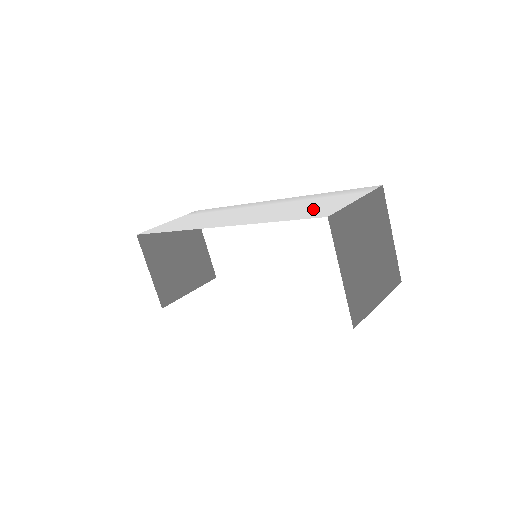
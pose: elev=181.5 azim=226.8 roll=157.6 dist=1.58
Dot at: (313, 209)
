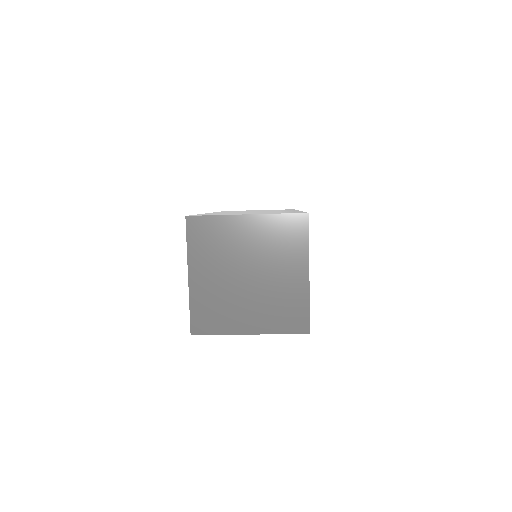
Dot at: occluded
